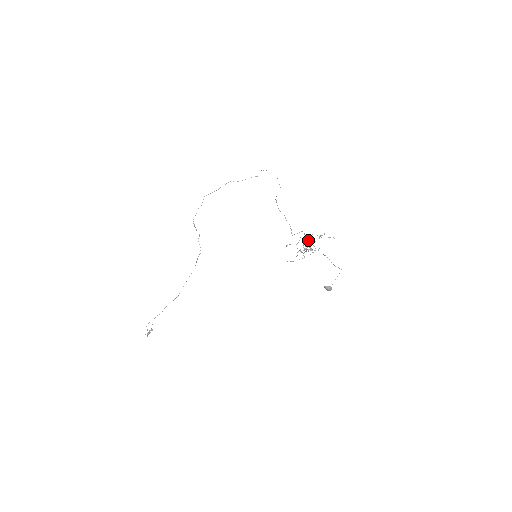
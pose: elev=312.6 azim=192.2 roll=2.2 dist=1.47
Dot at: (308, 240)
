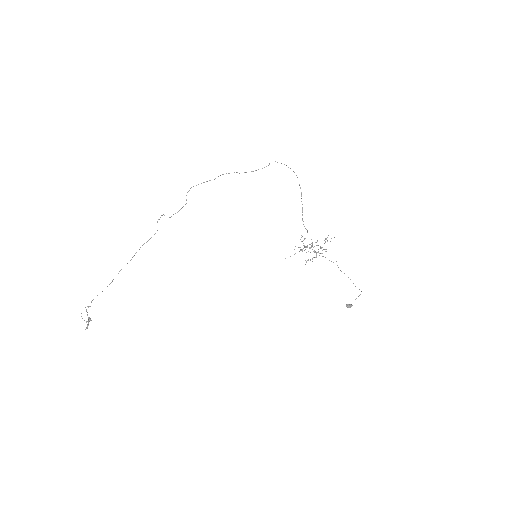
Dot at: (317, 245)
